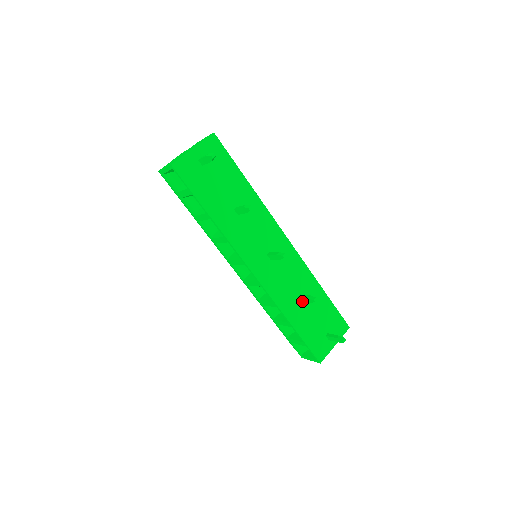
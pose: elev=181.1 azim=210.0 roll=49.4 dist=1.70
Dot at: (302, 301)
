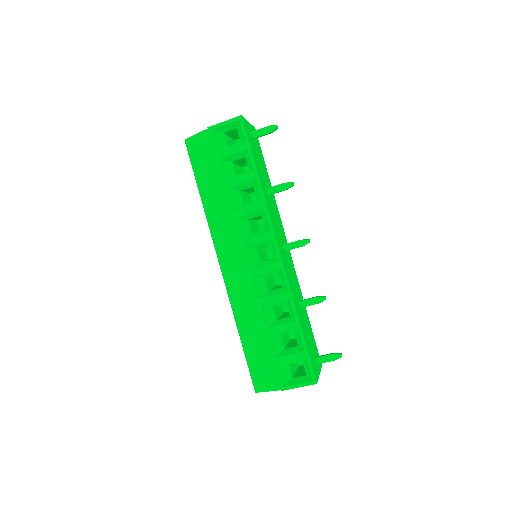
Dot at: (303, 306)
